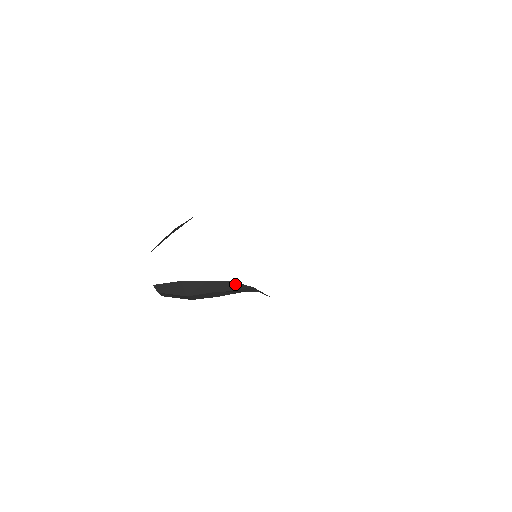
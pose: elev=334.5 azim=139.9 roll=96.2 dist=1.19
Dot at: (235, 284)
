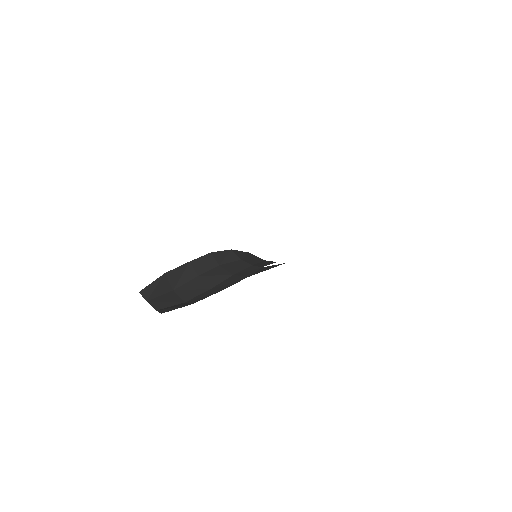
Dot at: (216, 255)
